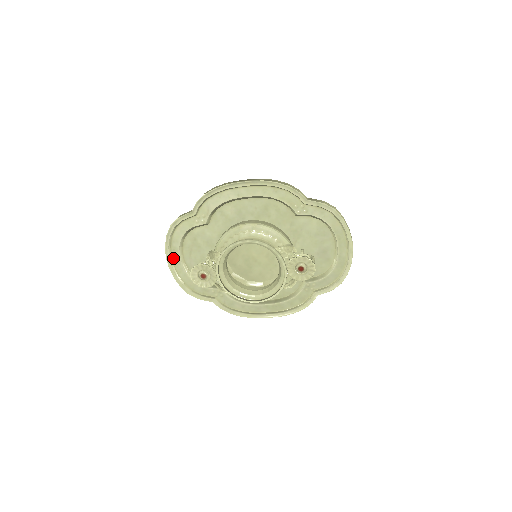
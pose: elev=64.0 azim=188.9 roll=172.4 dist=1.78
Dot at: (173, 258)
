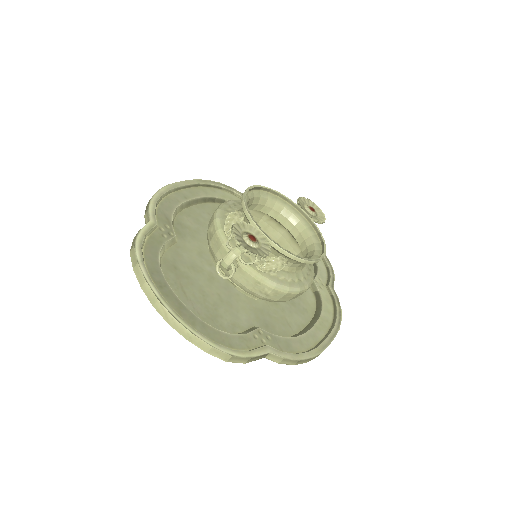
Dot at: (168, 302)
